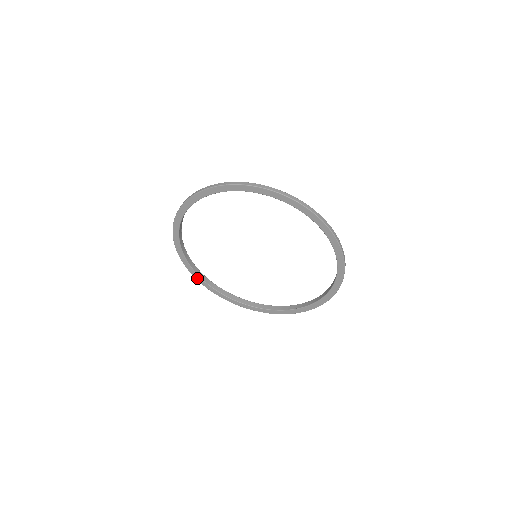
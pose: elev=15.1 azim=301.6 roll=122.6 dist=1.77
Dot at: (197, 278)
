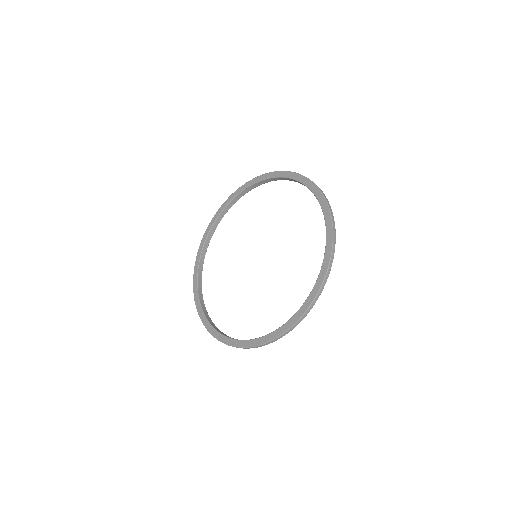
Dot at: (208, 328)
